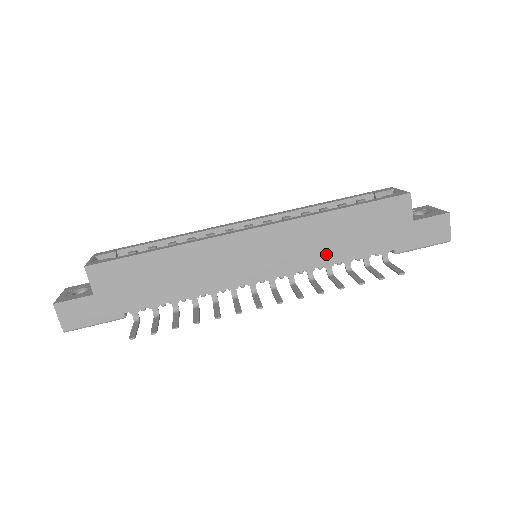
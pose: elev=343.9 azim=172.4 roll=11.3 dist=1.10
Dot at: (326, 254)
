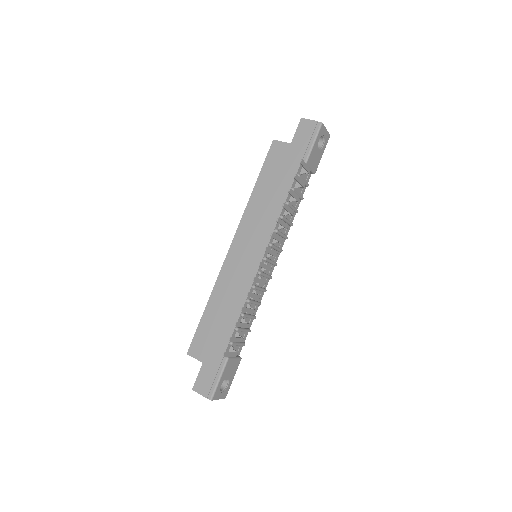
Dot at: (274, 209)
